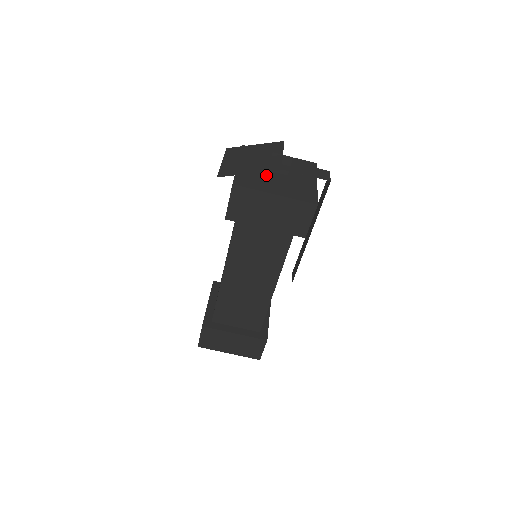
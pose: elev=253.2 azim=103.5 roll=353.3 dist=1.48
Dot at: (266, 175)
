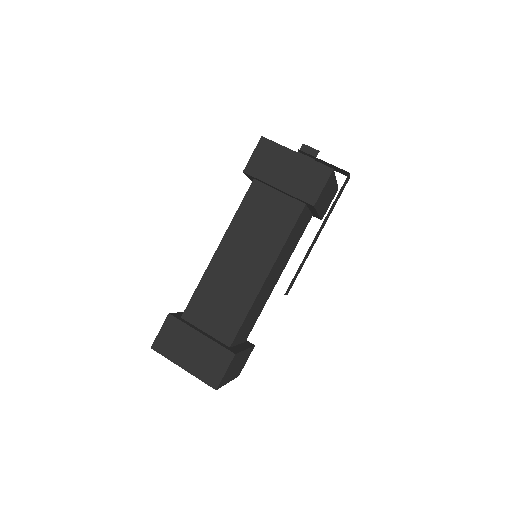
Dot at: occluded
